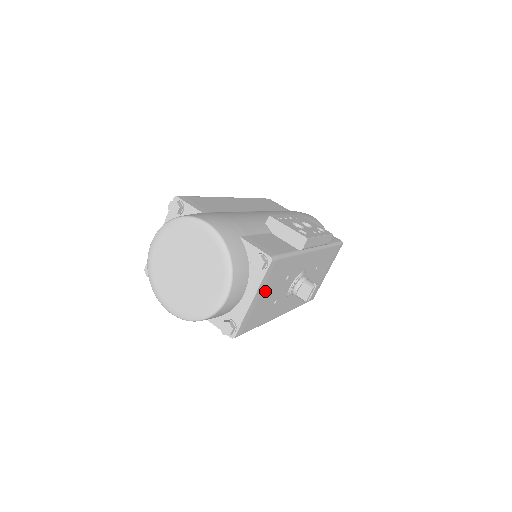
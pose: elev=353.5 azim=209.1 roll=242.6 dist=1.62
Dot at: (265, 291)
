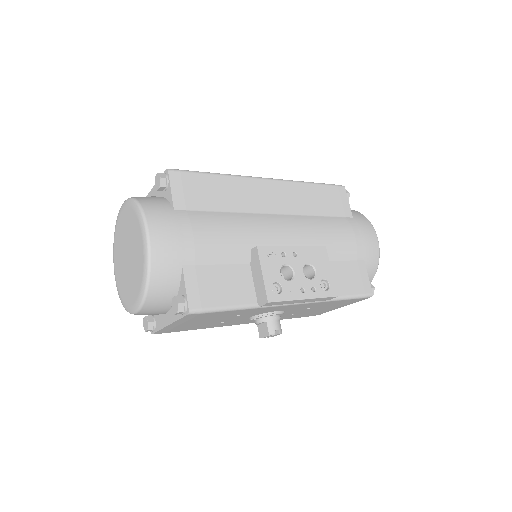
Dot at: (192, 321)
